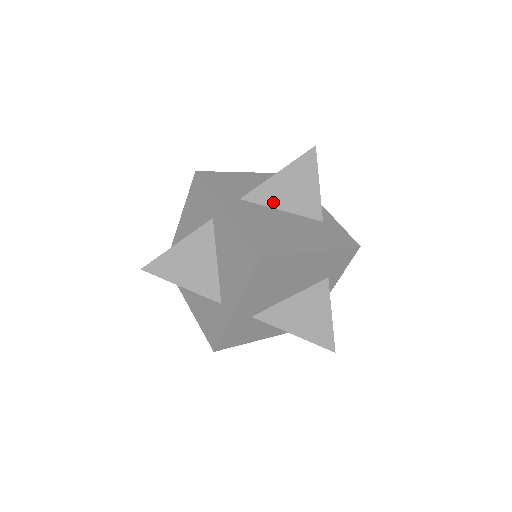
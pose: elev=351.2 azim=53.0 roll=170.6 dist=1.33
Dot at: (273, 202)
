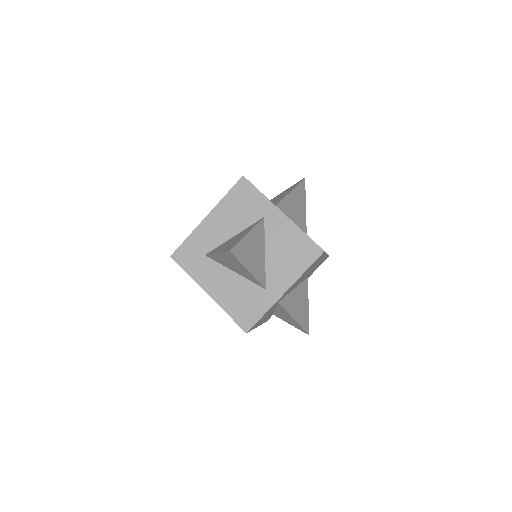
Dot at: (289, 213)
